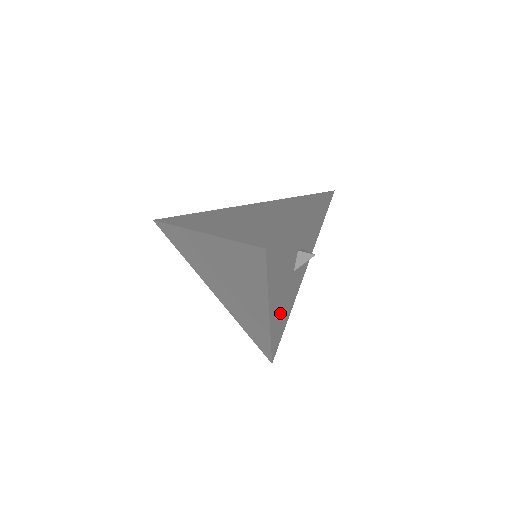
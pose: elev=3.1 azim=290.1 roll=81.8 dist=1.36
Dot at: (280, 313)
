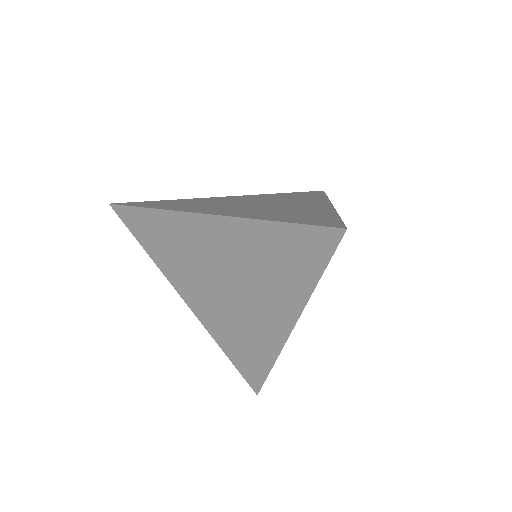
Dot at: occluded
